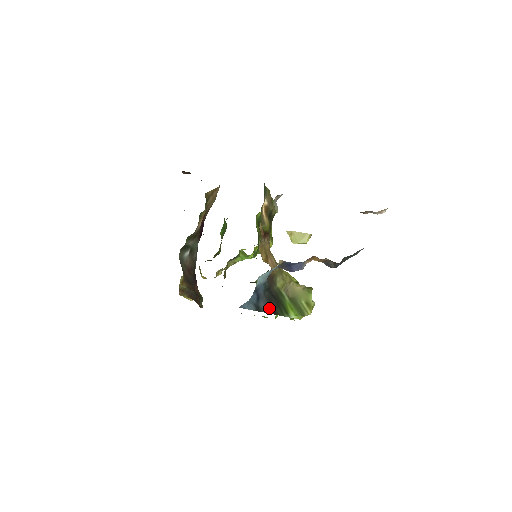
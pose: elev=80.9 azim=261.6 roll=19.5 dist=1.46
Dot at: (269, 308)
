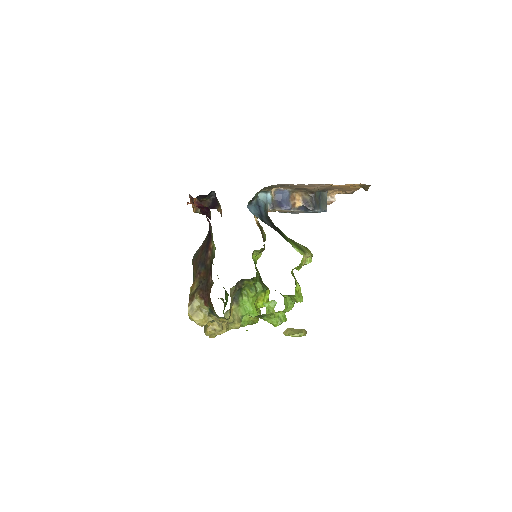
Dot at: (272, 226)
